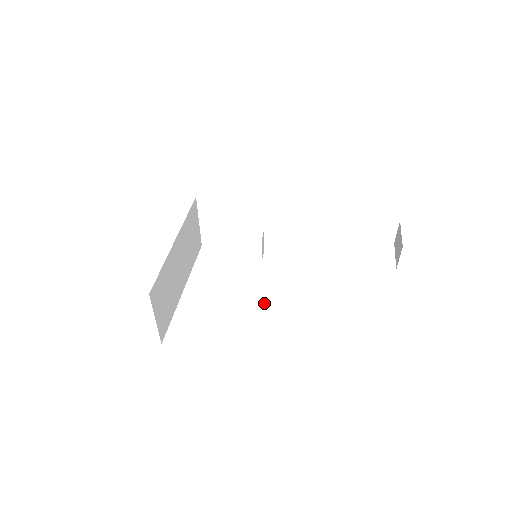
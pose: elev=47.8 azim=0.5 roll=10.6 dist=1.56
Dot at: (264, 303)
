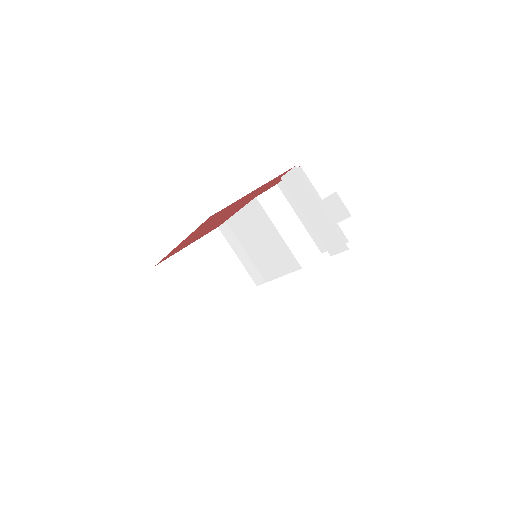
Dot at: (307, 252)
